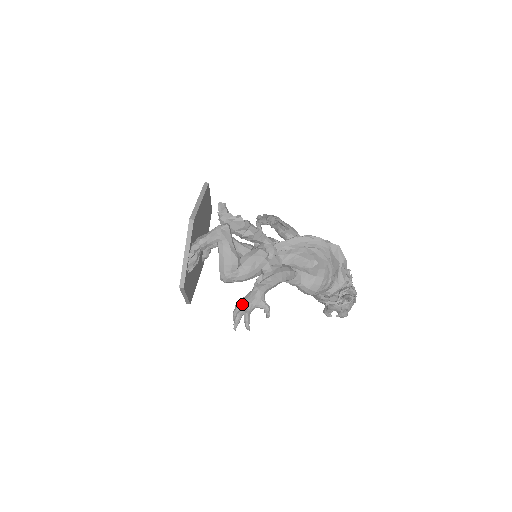
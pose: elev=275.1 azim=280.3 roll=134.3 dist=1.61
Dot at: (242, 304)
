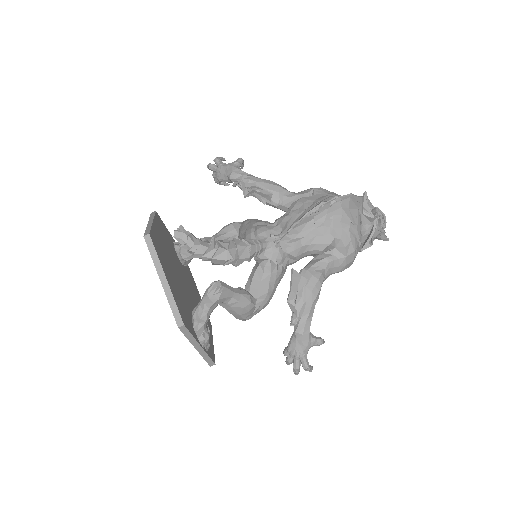
Dot at: (293, 356)
